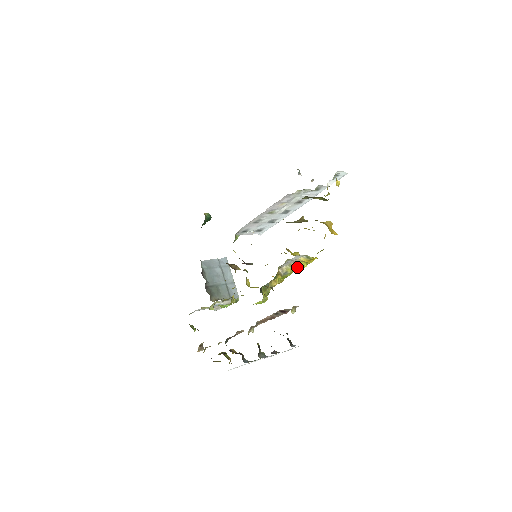
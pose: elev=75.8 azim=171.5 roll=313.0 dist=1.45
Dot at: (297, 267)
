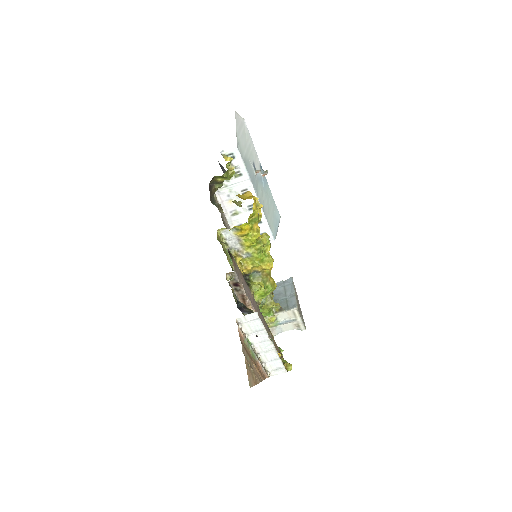
Dot at: (248, 244)
